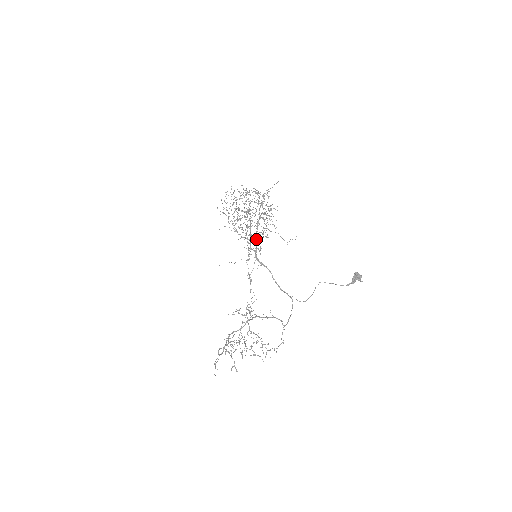
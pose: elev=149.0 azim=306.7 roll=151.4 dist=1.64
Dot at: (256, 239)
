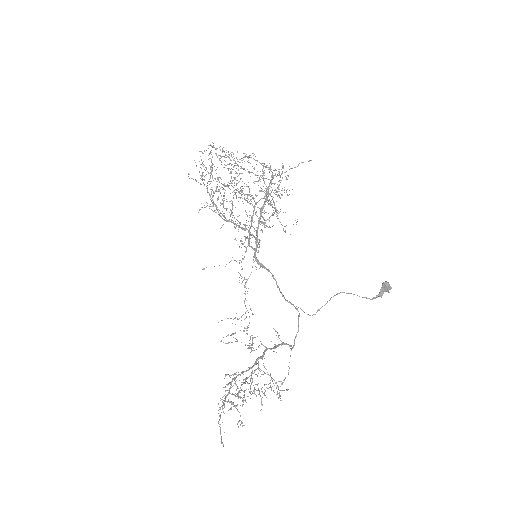
Dot at: (257, 232)
